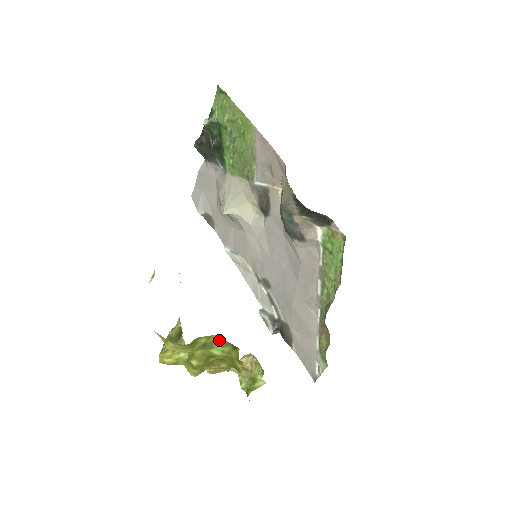
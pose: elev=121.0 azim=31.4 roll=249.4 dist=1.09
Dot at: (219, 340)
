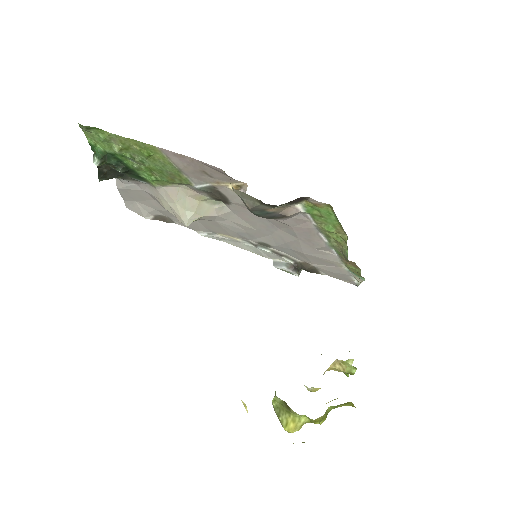
Dot at: (332, 408)
